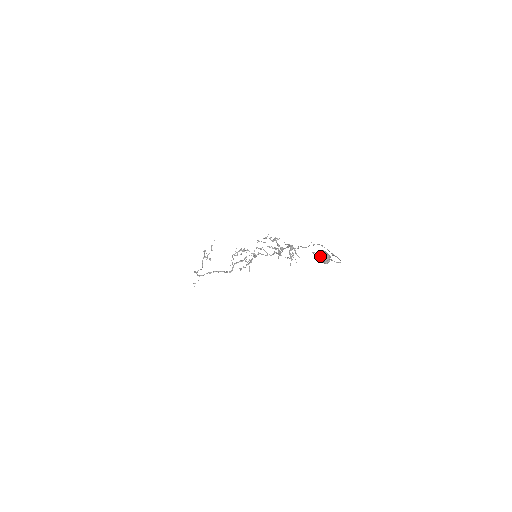
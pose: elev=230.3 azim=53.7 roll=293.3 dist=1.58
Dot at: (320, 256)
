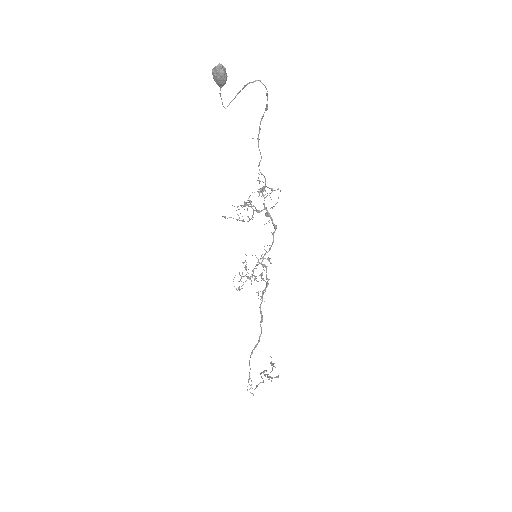
Dot at: occluded
